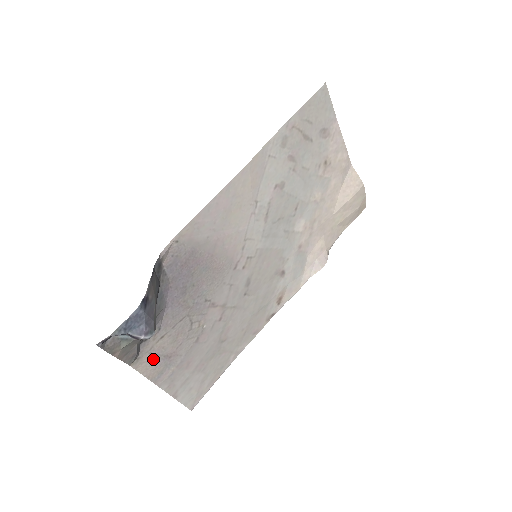
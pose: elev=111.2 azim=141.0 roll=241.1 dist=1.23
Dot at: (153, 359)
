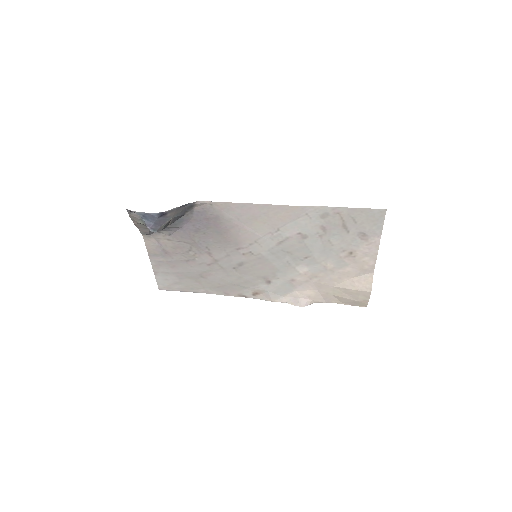
Dot at: (157, 244)
